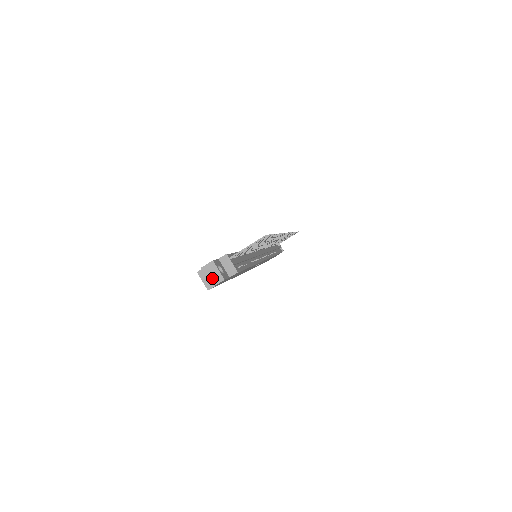
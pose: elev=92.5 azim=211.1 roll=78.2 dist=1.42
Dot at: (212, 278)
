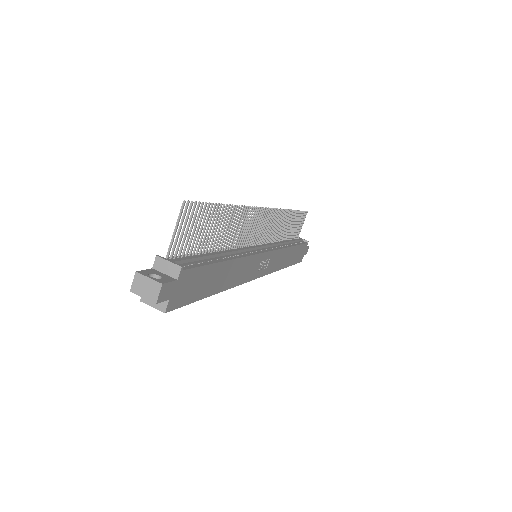
Dot at: (148, 293)
